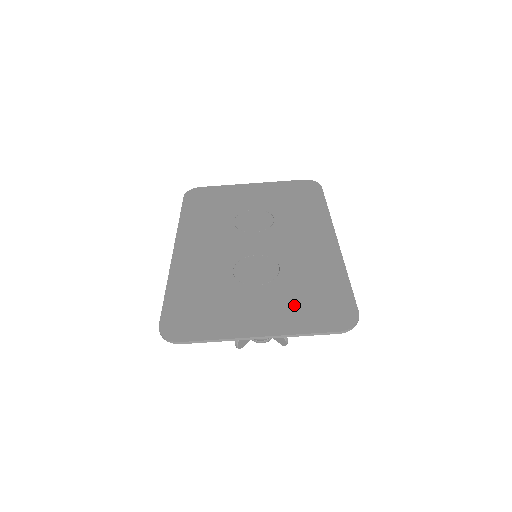
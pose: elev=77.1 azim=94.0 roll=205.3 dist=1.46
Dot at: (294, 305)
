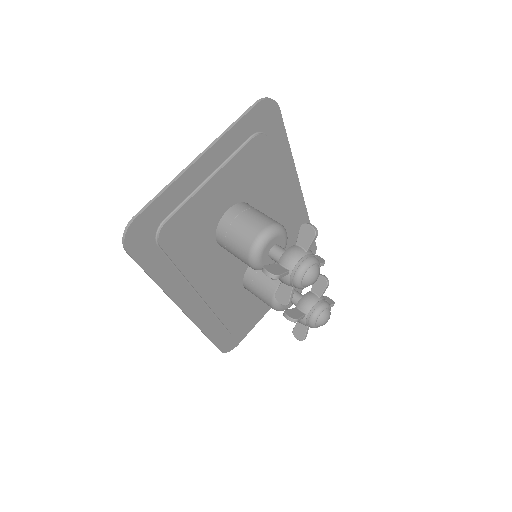
Dot at: occluded
